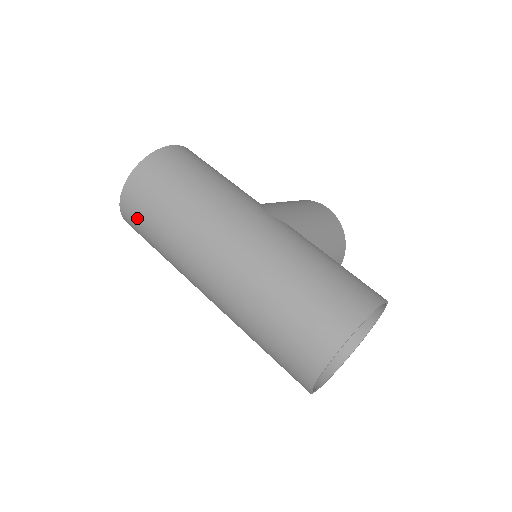
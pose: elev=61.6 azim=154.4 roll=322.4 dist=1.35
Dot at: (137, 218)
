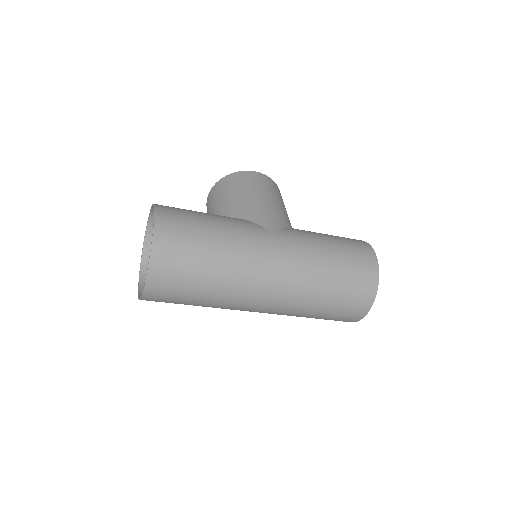
Dot at: (170, 298)
